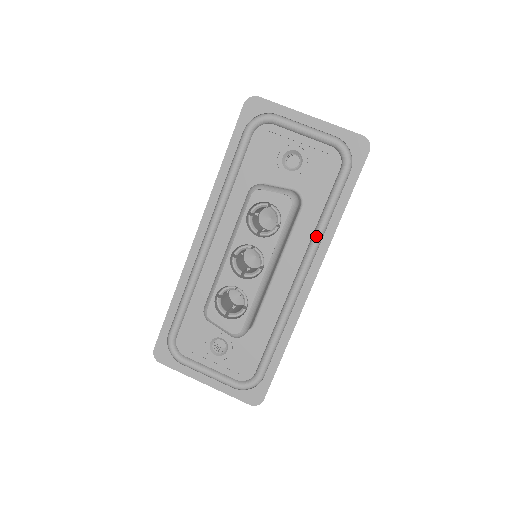
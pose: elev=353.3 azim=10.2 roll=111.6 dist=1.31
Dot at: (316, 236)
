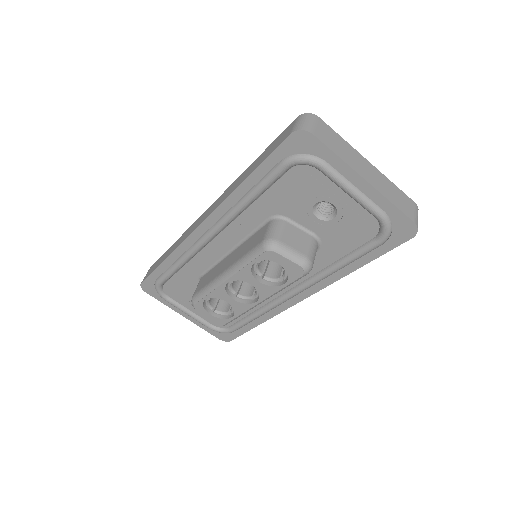
Dot at: (320, 277)
